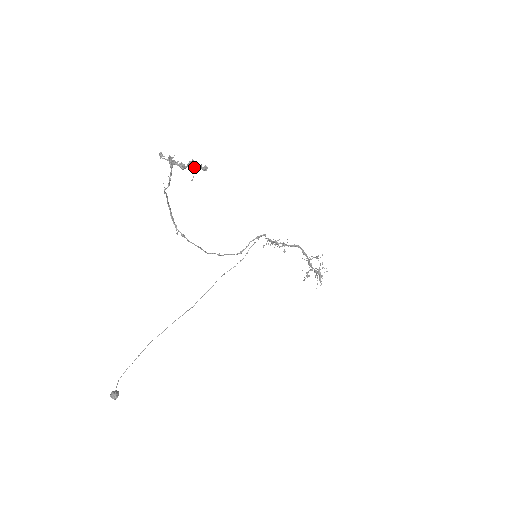
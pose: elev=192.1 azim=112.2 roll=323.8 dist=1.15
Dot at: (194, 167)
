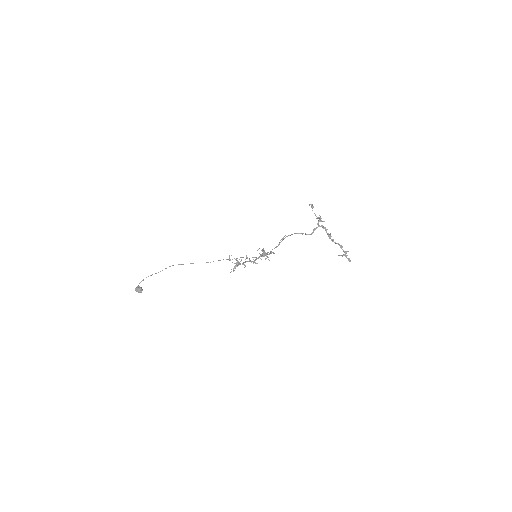
Dot at: (346, 255)
